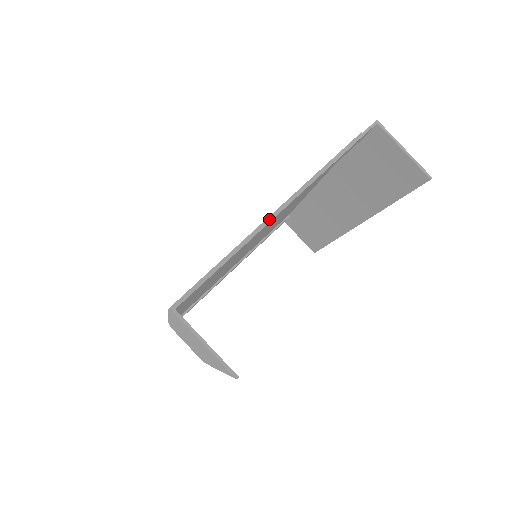
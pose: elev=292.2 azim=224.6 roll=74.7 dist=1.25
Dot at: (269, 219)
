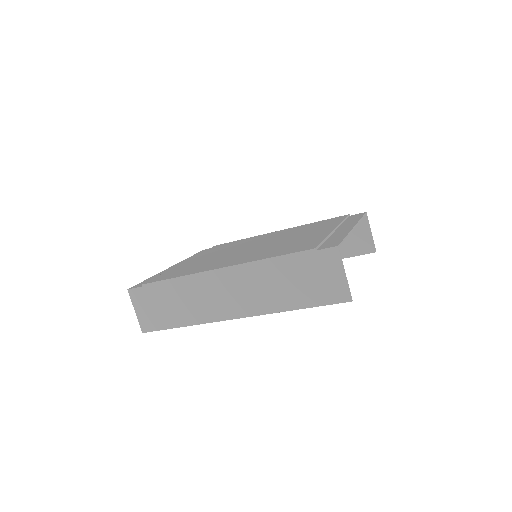
Dot at: (353, 228)
